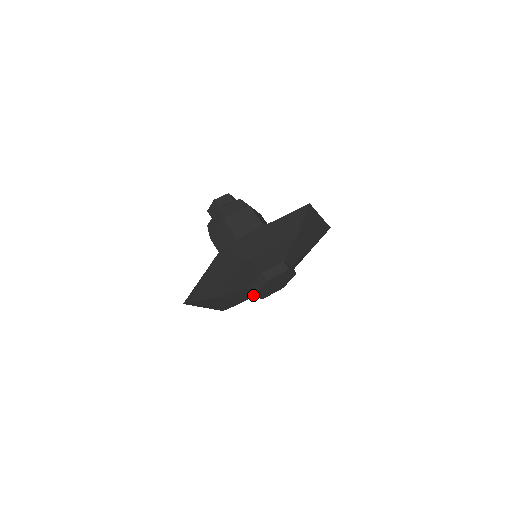
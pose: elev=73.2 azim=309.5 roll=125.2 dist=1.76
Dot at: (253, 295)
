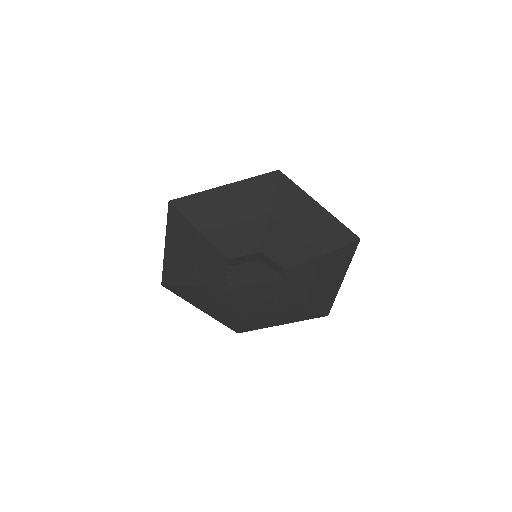
Dot at: (229, 265)
